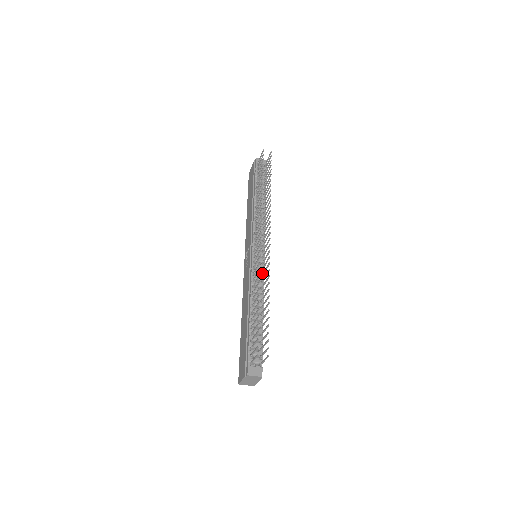
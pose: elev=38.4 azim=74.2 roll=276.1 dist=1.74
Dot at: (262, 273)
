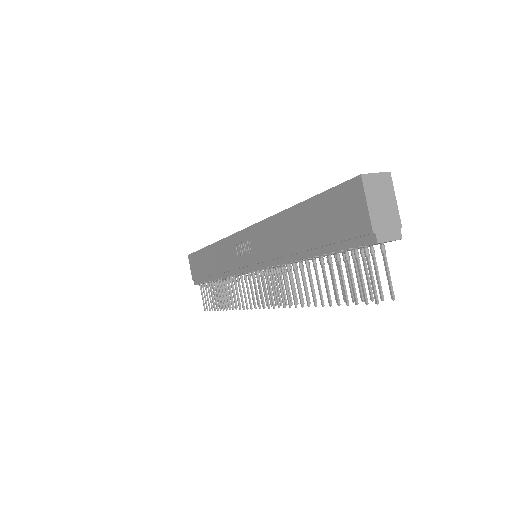
Dot at: (248, 279)
